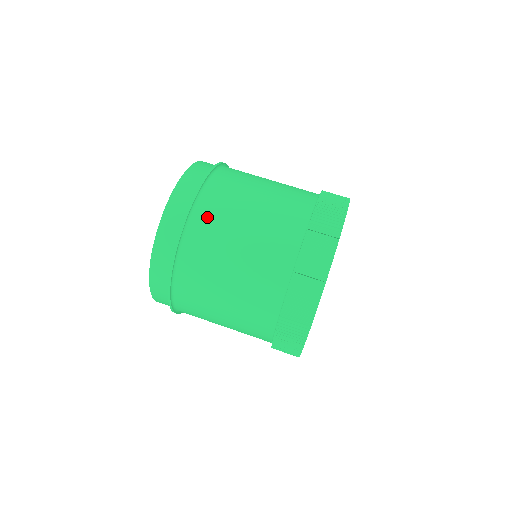
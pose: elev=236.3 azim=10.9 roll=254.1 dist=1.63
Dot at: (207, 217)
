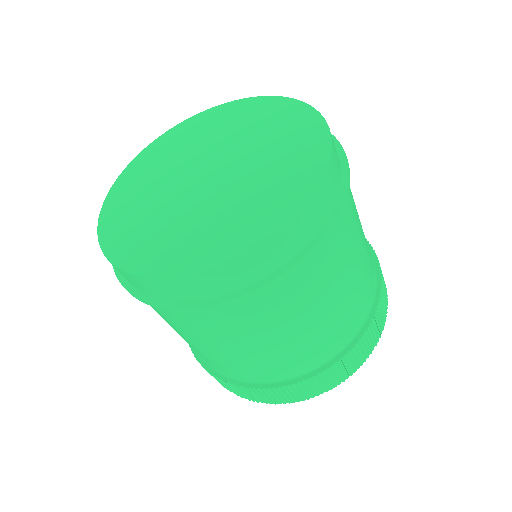
Dot at: (327, 255)
